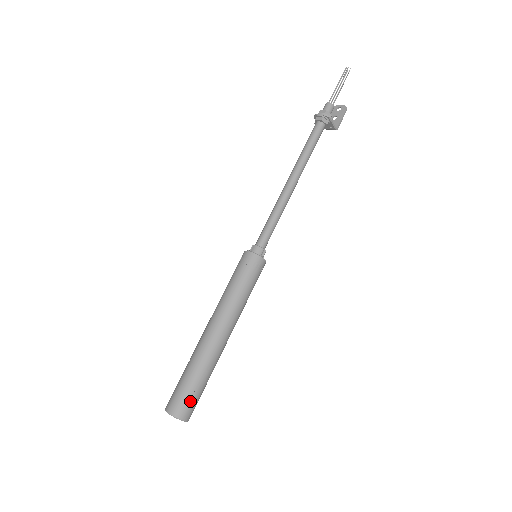
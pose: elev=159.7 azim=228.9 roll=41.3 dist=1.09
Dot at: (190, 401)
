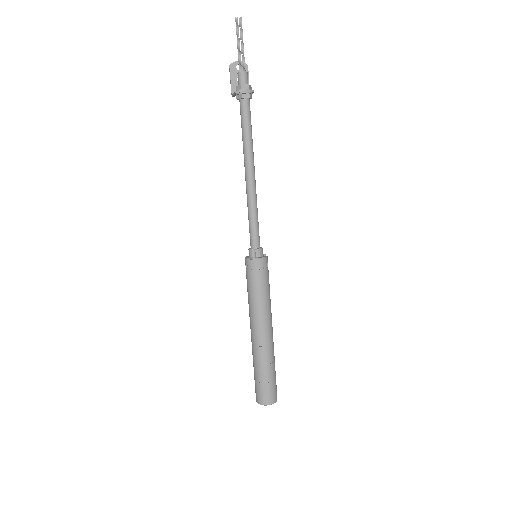
Dot at: (276, 386)
